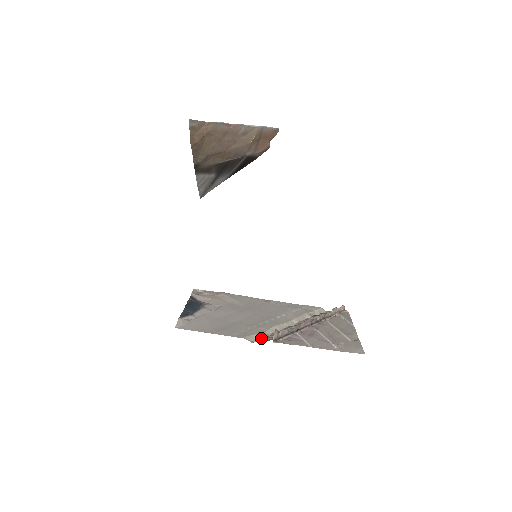
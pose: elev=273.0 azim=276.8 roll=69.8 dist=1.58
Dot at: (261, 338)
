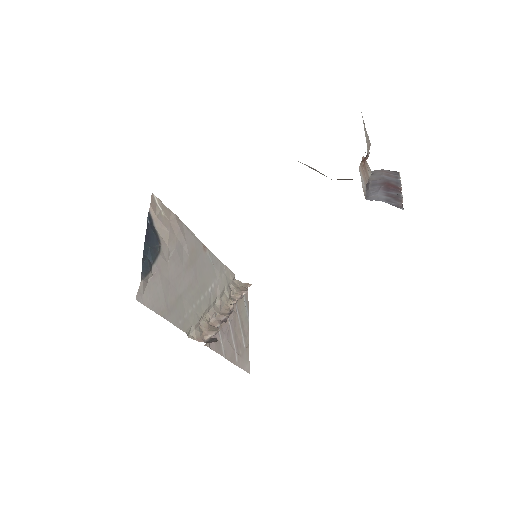
Dot at: (196, 332)
